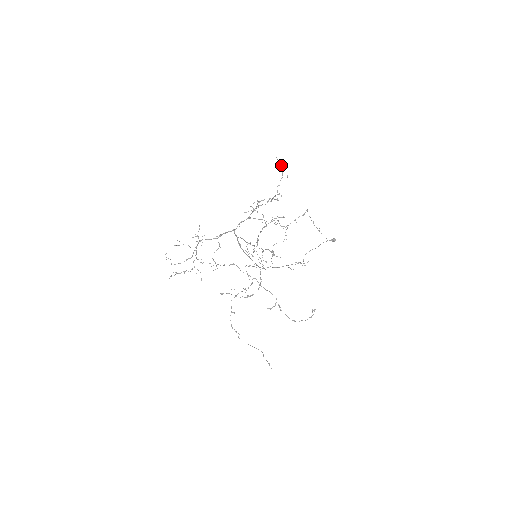
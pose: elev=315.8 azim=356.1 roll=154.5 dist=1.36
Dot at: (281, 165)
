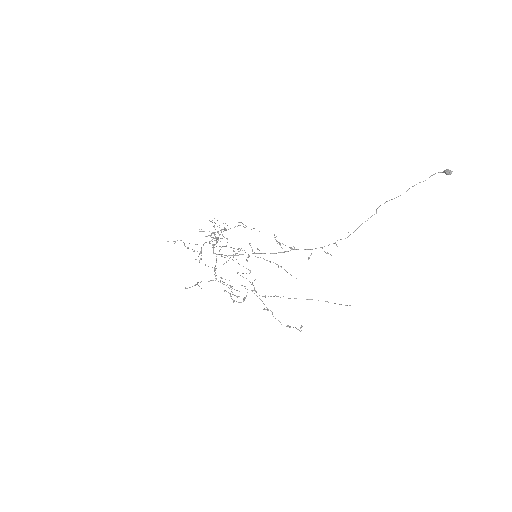
Dot at: occluded
